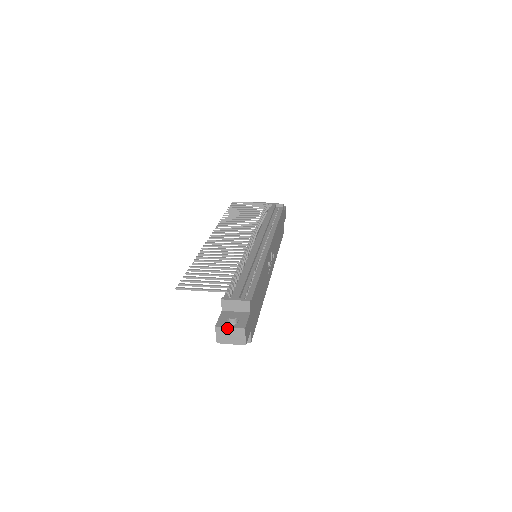
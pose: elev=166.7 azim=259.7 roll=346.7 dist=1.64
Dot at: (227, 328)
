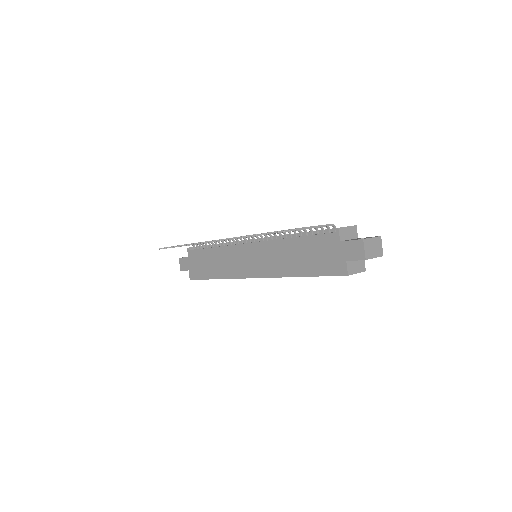
Dot at: (371, 239)
